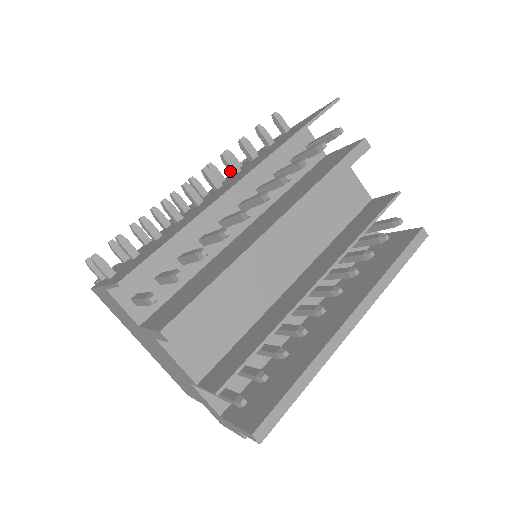
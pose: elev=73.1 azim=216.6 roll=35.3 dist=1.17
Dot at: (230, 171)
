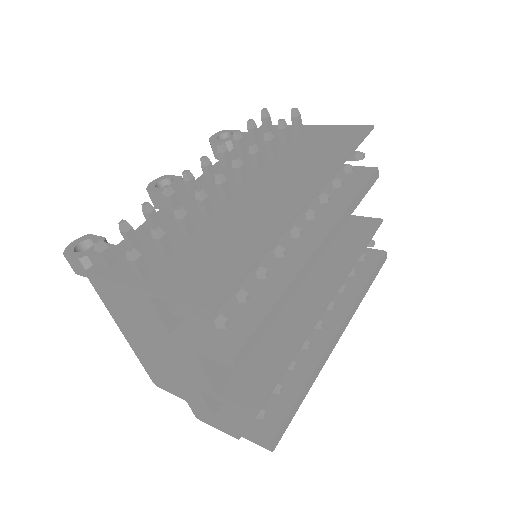
Dot at: (253, 164)
